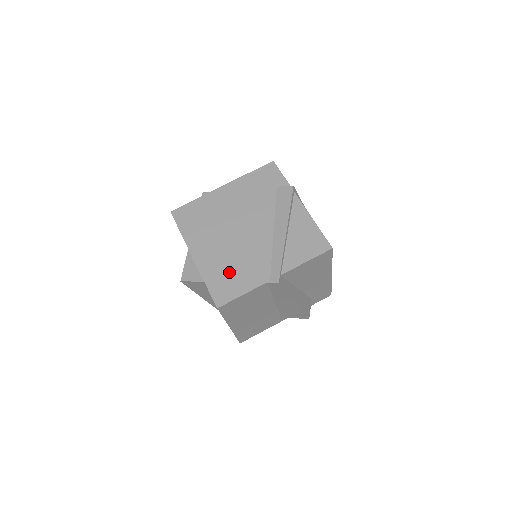
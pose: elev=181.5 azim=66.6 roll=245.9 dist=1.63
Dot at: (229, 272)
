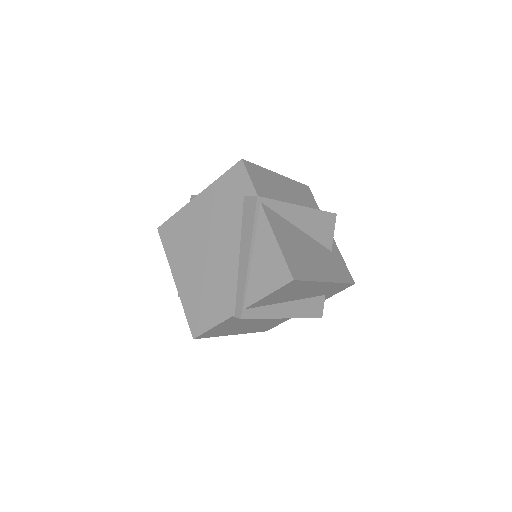
Dot at: (202, 301)
